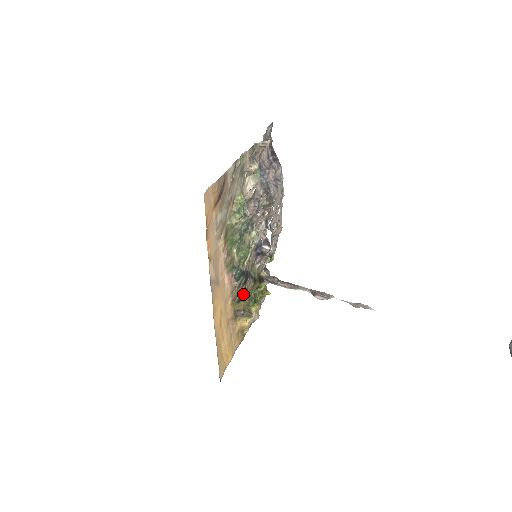
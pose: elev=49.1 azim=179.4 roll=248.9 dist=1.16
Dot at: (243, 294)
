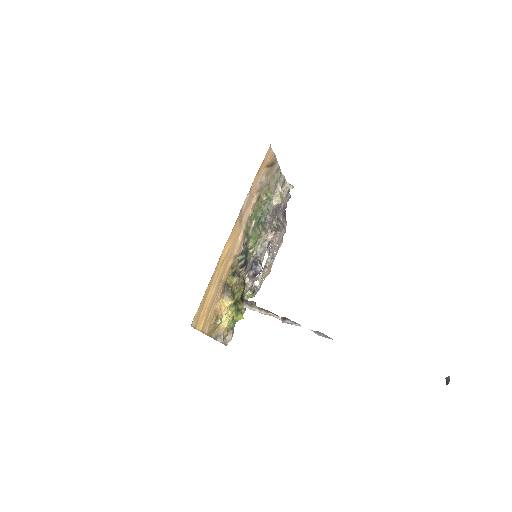
Dot at: (238, 273)
